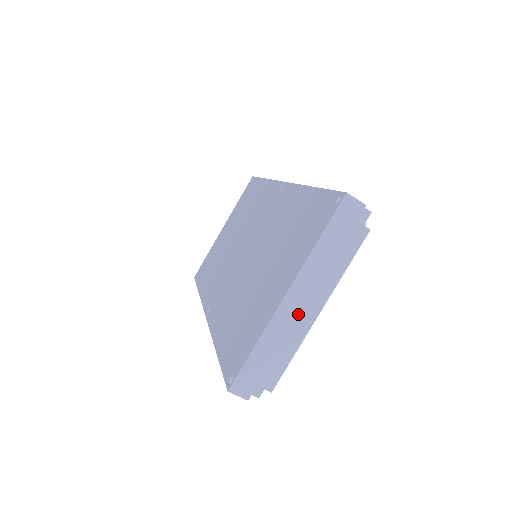
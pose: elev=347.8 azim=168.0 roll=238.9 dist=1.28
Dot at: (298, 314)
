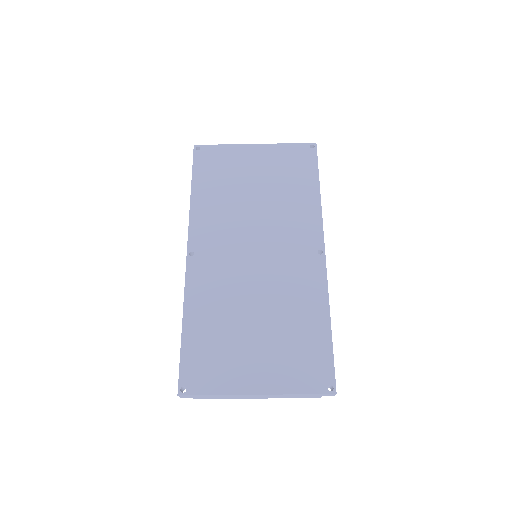
Dot at: (249, 397)
